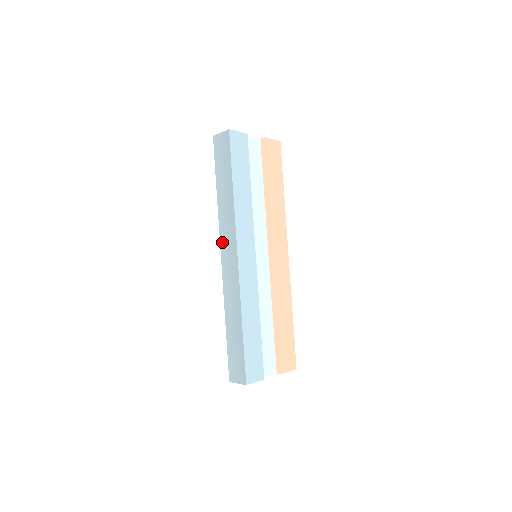
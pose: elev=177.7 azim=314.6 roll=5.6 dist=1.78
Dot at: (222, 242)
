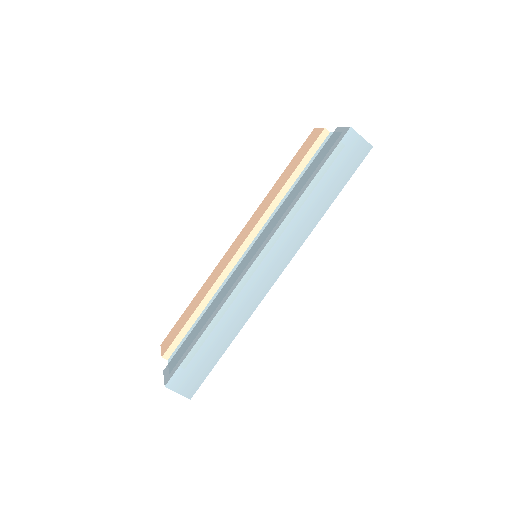
Dot at: (271, 246)
